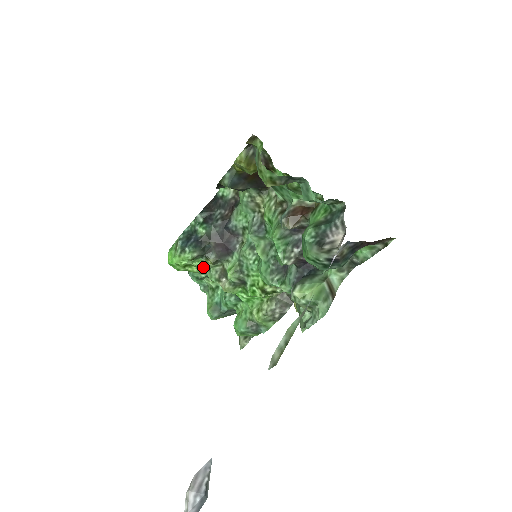
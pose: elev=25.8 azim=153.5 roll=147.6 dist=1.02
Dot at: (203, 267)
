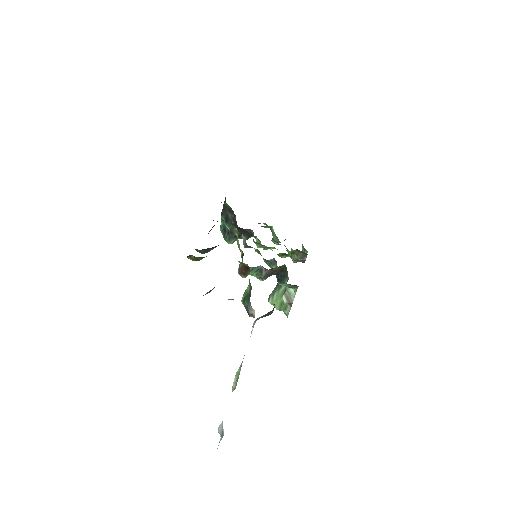
Dot at: occluded
